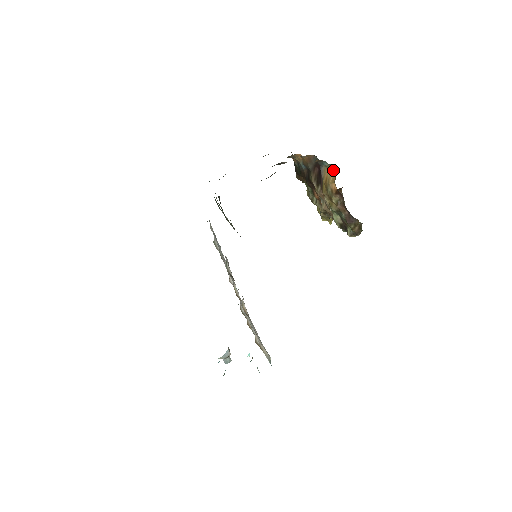
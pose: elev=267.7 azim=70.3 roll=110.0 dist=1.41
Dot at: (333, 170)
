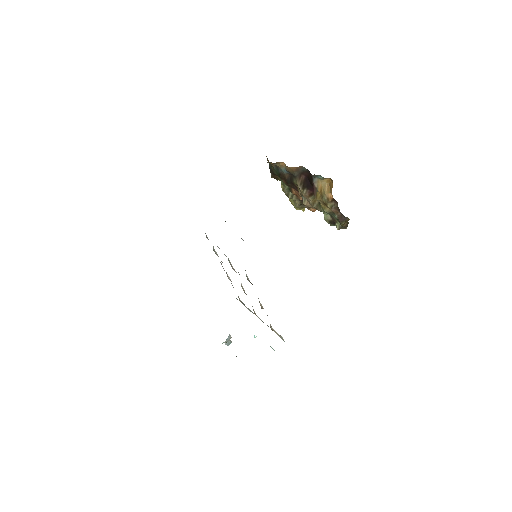
Dot at: (327, 181)
